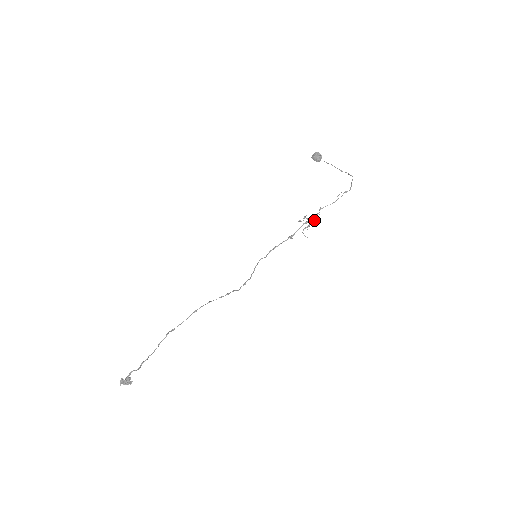
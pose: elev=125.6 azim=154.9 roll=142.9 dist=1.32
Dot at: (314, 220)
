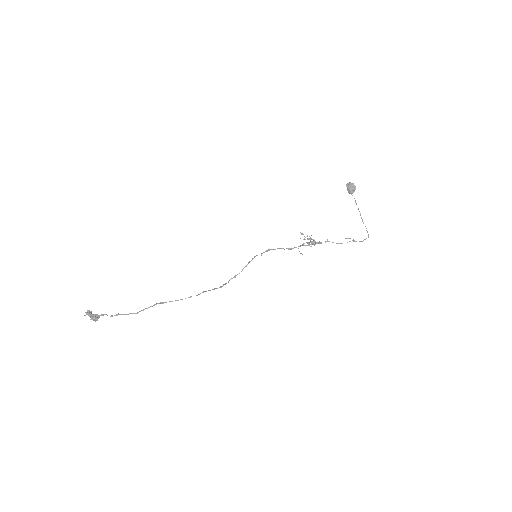
Dot at: occluded
